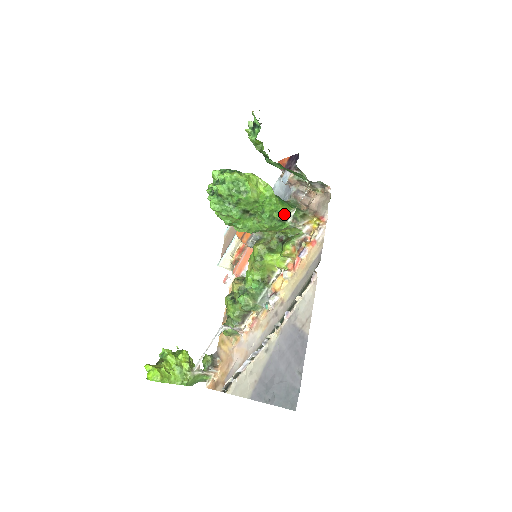
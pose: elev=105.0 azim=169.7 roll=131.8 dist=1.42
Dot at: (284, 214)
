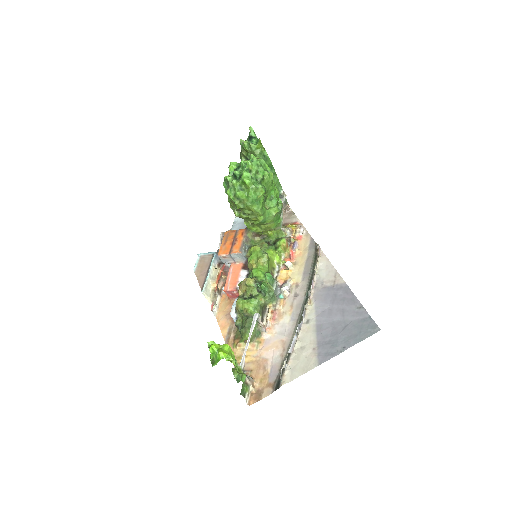
Dot at: occluded
